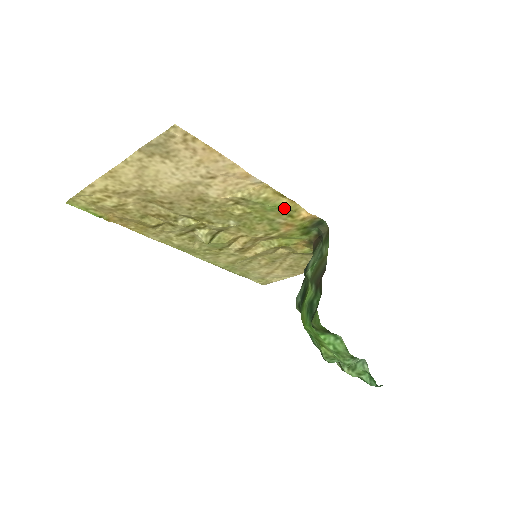
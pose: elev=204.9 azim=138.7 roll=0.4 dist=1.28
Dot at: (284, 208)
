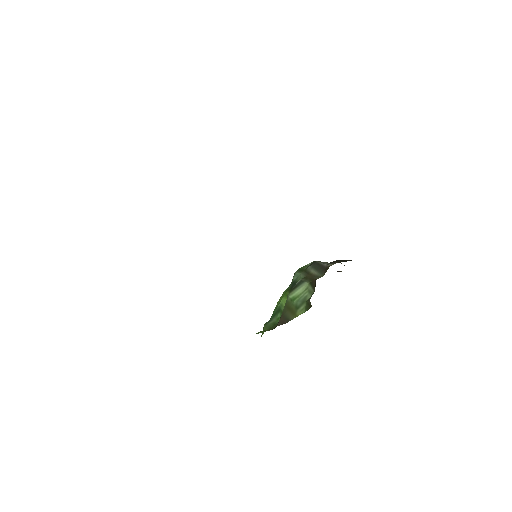
Dot at: occluded
